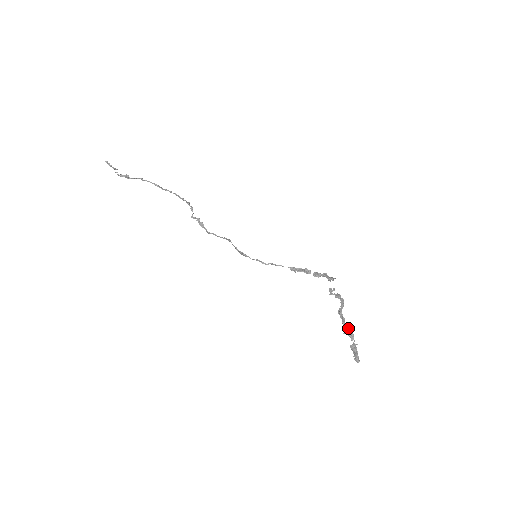
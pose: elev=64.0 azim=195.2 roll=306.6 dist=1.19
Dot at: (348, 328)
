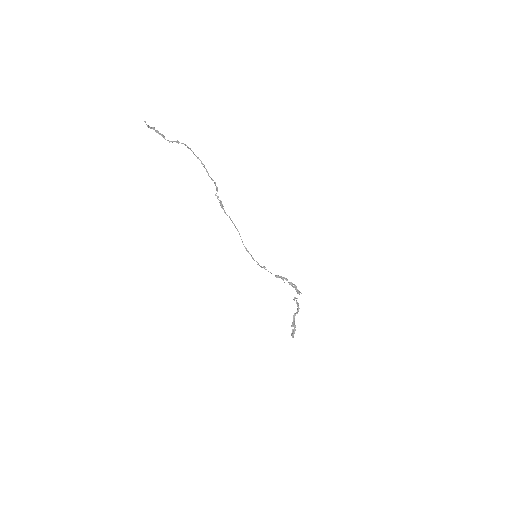
Dot at: occluded
